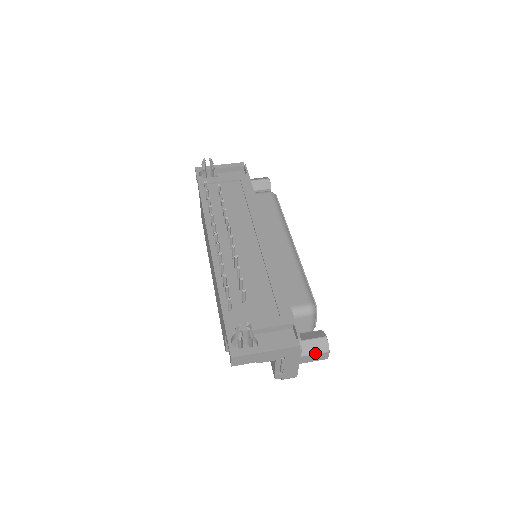
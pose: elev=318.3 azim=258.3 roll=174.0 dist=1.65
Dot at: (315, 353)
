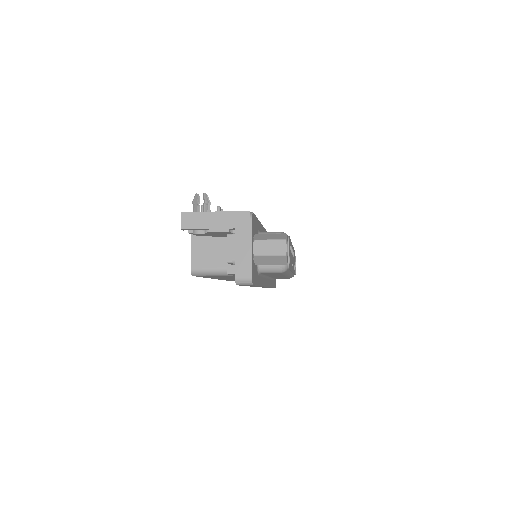
Dot at: (270, 239)
